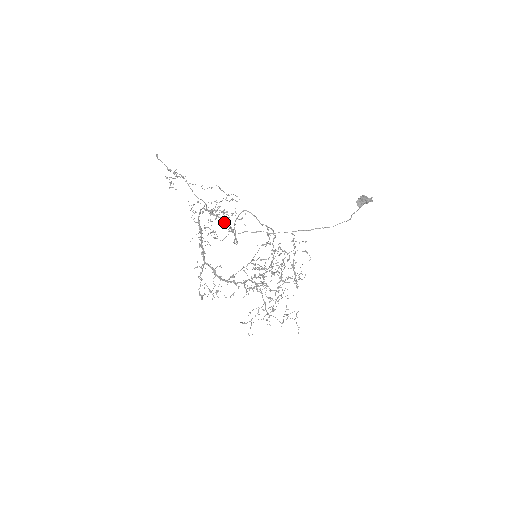
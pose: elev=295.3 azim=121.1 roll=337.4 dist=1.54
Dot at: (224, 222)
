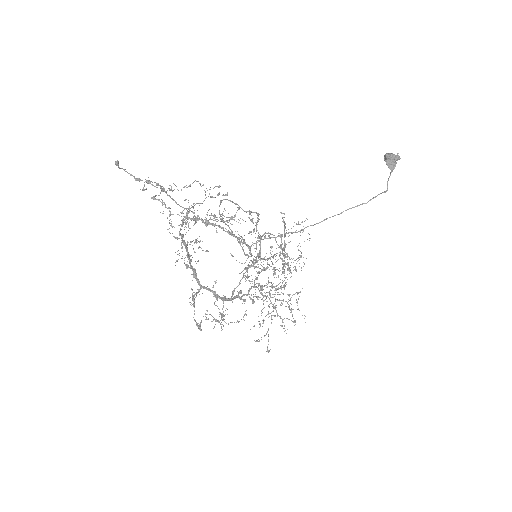
Dot at: (225, 231)
